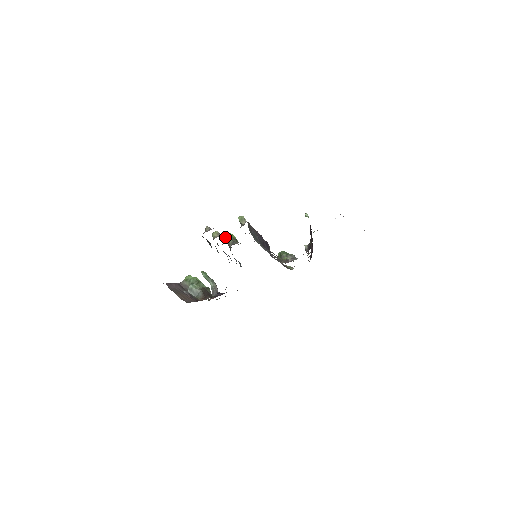
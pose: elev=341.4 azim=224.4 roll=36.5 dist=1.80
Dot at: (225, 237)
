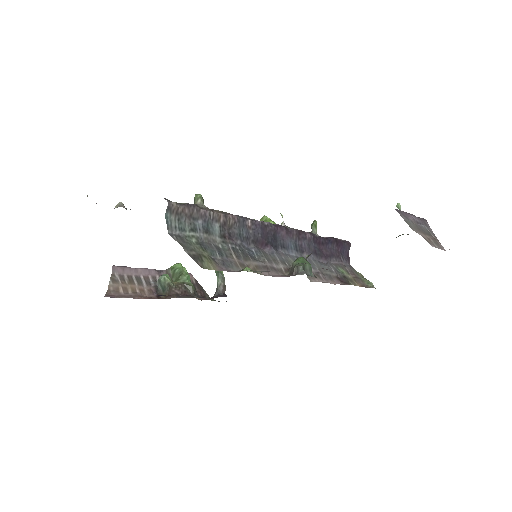
Dot at: occluded
